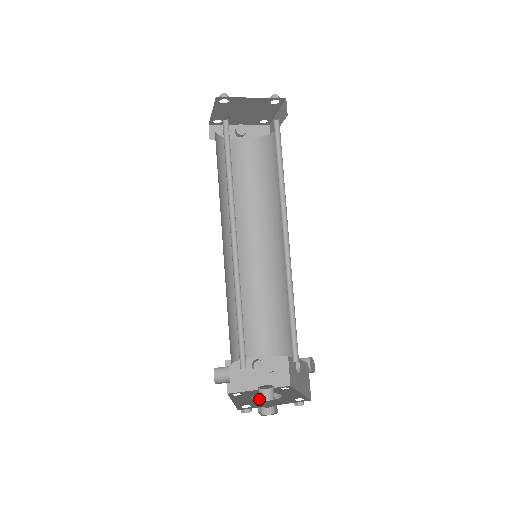
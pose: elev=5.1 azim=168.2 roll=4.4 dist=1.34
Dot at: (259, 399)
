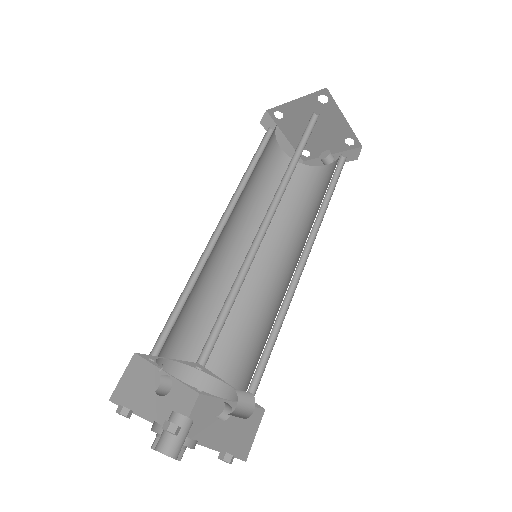
Dot at: occluded
